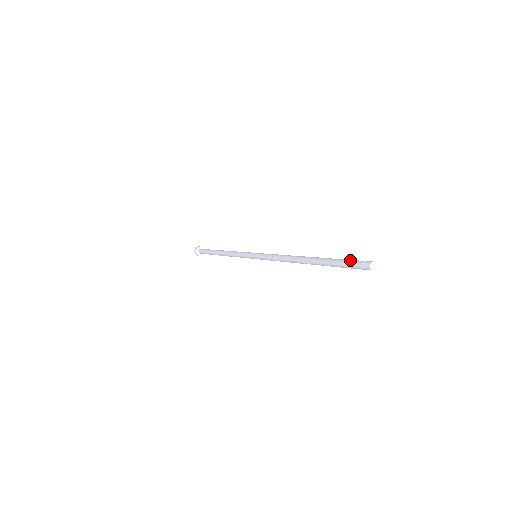
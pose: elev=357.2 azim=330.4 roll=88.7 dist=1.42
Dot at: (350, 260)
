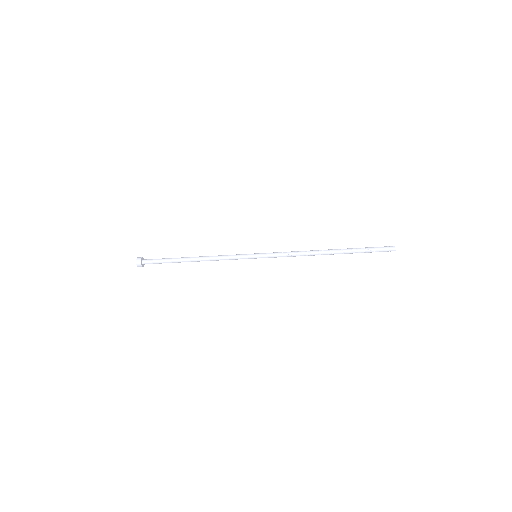
Dot at: (376, 247)
